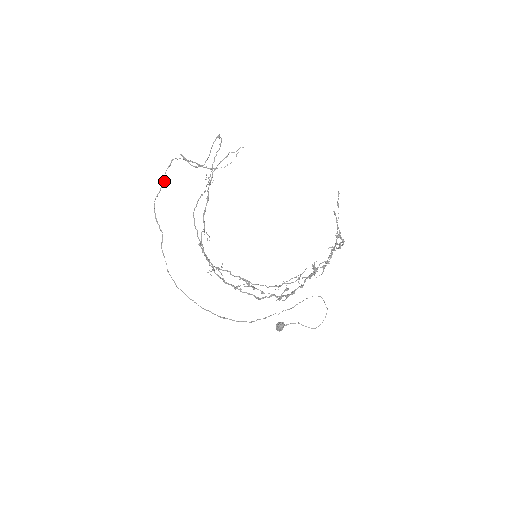
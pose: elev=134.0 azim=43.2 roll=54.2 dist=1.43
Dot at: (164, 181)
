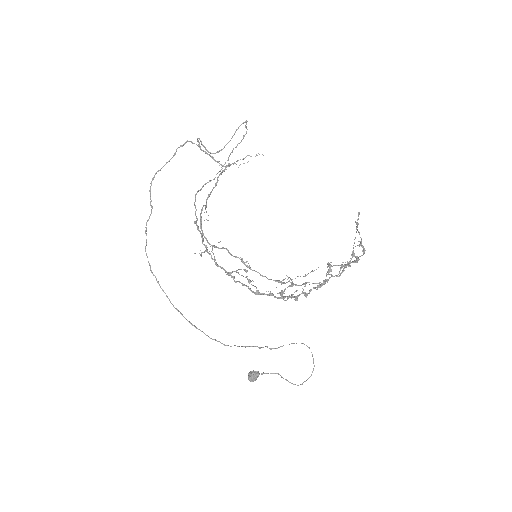
Dot at: (172, 157)
